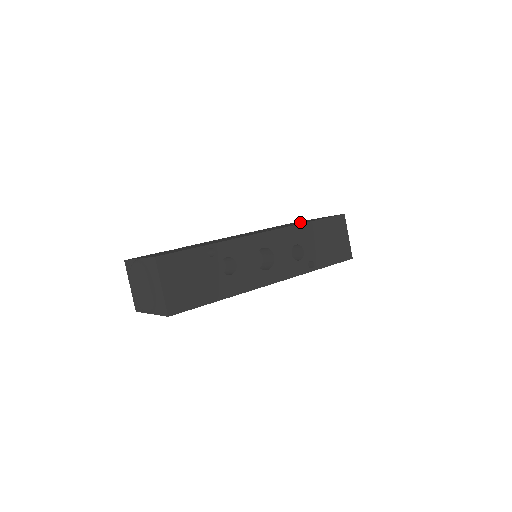
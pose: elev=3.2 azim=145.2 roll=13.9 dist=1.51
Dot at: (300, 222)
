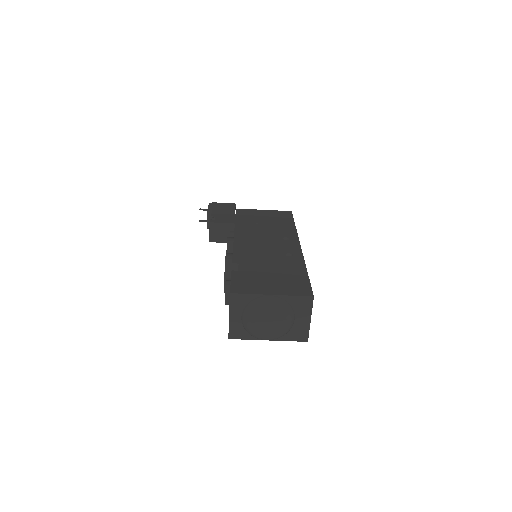
Dot at: (269, 219)
